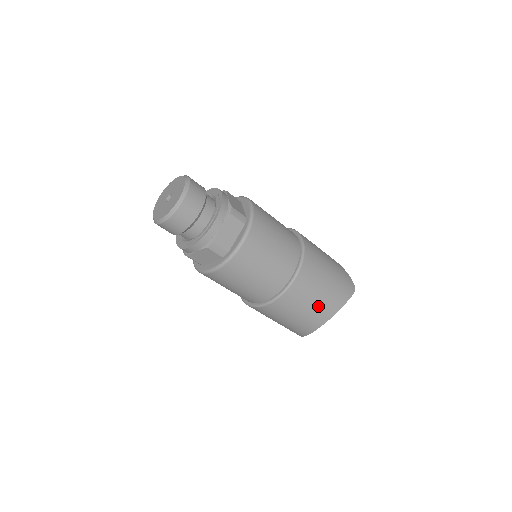
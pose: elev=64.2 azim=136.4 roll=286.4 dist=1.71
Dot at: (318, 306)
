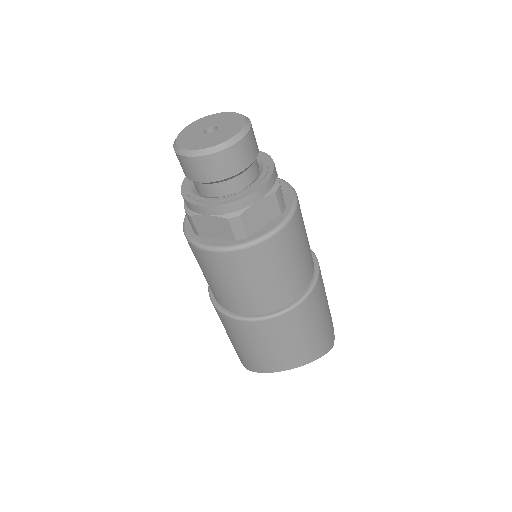
Dot at: (296, 348)
